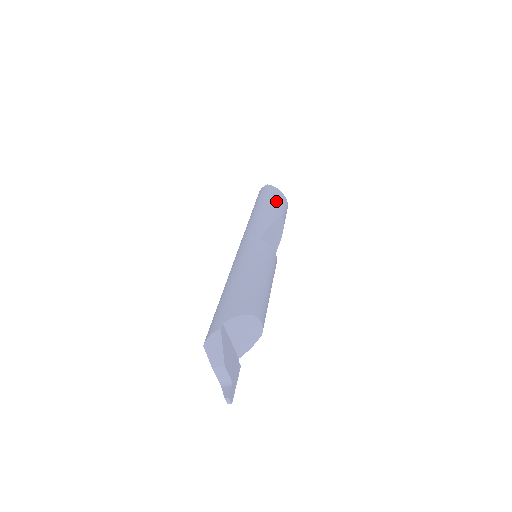
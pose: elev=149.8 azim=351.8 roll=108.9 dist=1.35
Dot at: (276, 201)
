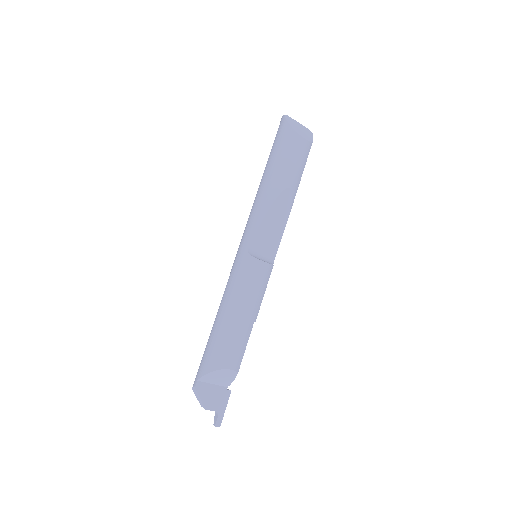
Dot at: (282, 160)
